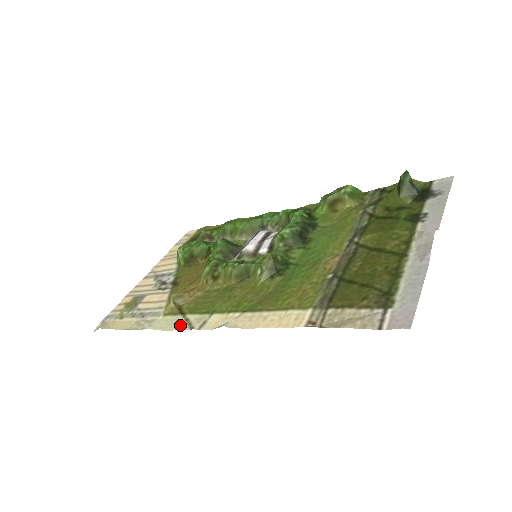
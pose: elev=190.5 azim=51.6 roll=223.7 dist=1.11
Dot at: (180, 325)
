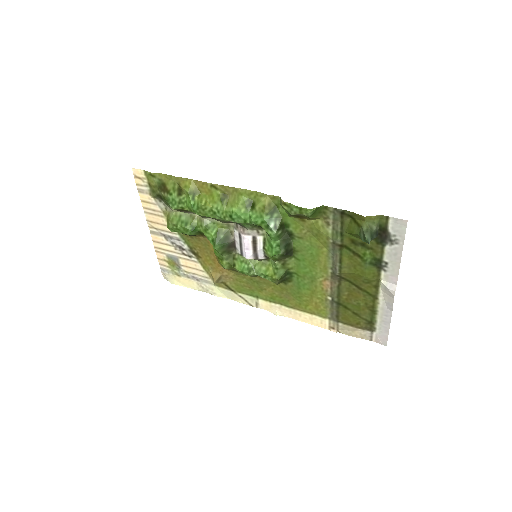
Dot at: (239, 300)
